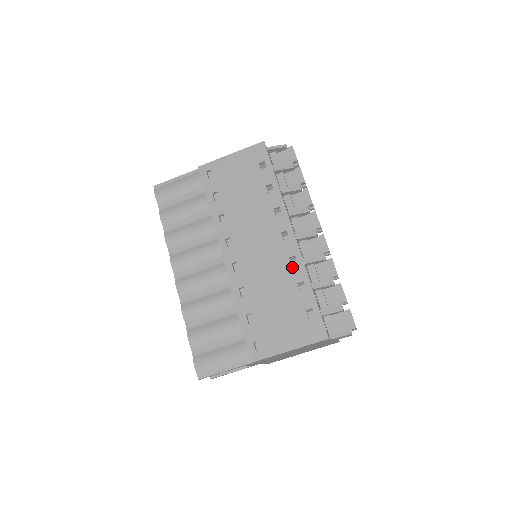
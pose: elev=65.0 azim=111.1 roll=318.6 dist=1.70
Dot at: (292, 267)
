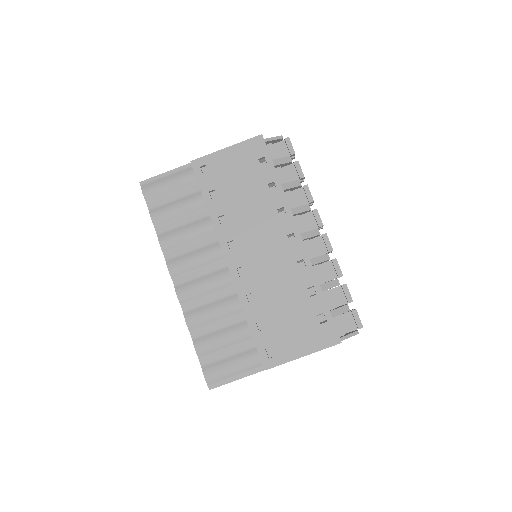
Dot at: (301, 271)
